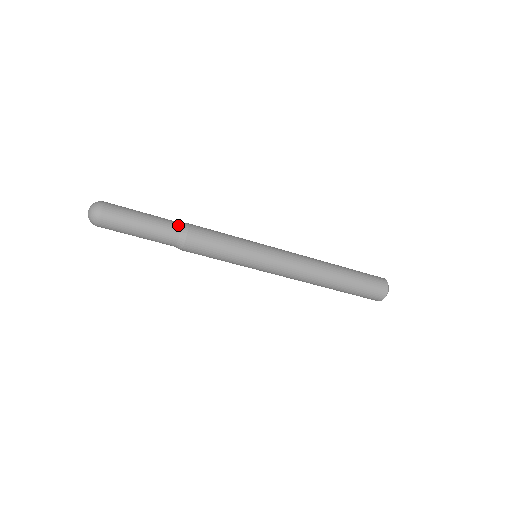
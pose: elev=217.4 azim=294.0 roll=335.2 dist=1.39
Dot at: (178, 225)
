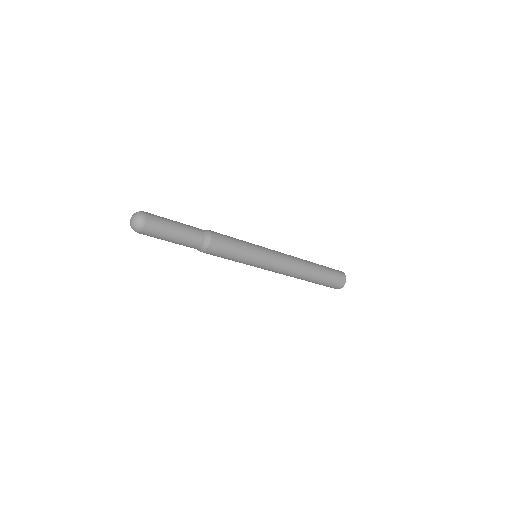
Dot at: (202, 230)
